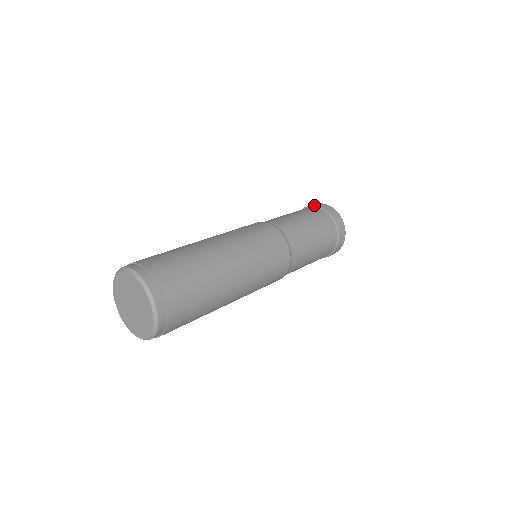
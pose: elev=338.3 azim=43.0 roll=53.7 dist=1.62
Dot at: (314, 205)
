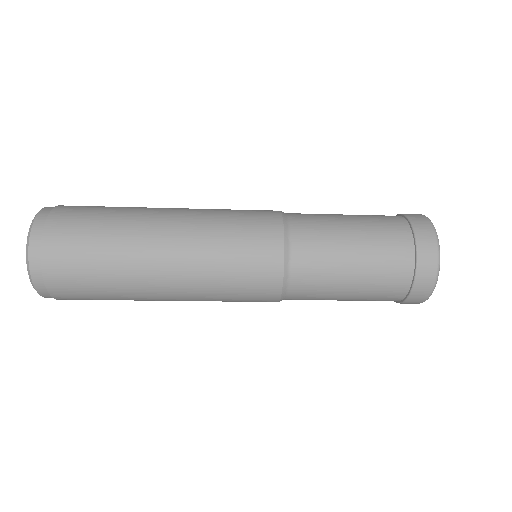
Dot at: occluded
